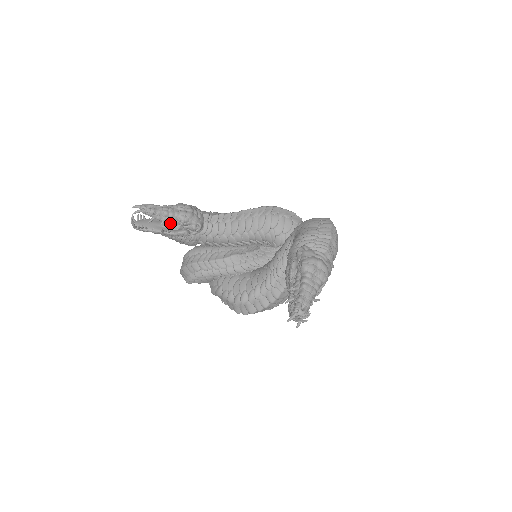
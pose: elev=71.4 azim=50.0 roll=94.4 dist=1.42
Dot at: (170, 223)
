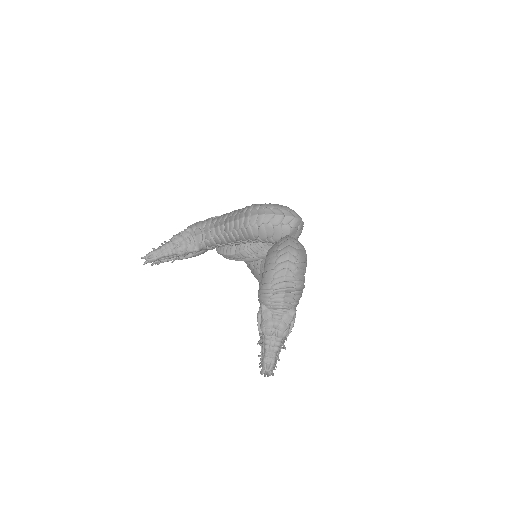
Dot at: occluded
